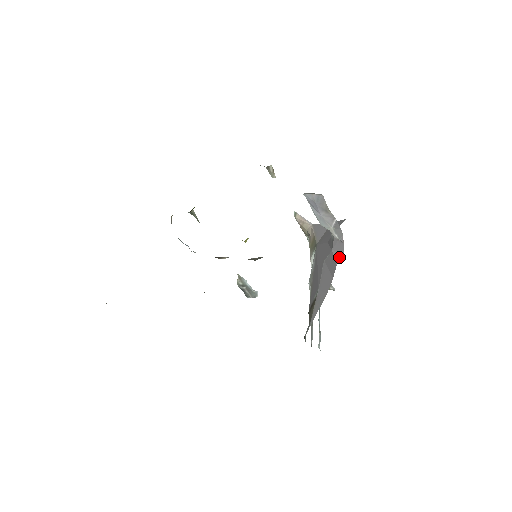
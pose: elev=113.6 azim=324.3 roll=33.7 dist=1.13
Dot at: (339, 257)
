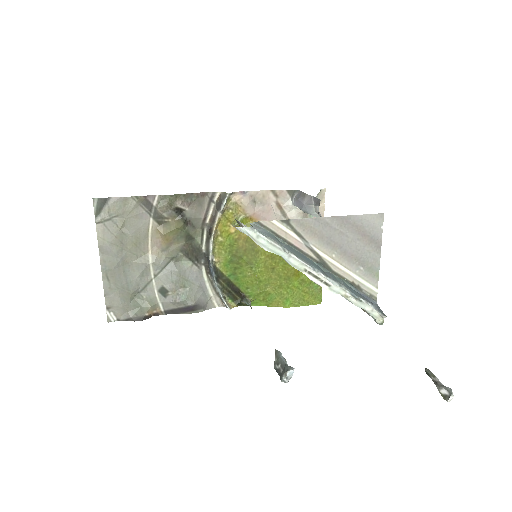
Dot at: occluded
